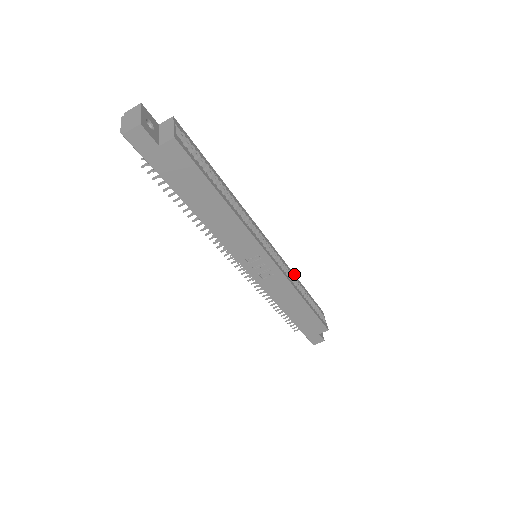
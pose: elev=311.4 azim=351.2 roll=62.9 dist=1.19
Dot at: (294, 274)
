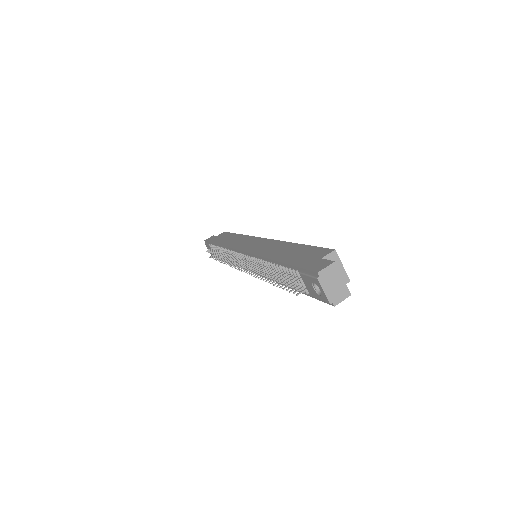
Dot at: (243, 235)
